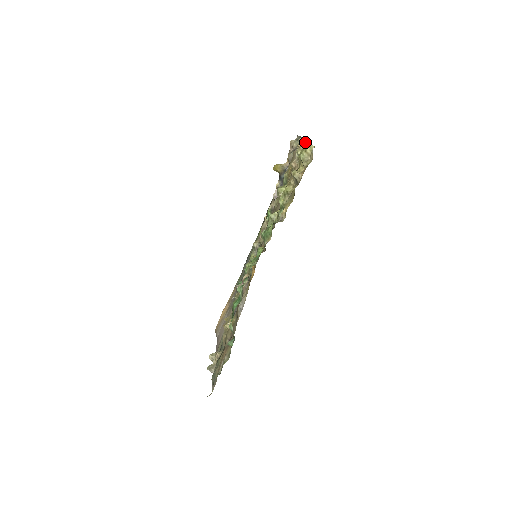
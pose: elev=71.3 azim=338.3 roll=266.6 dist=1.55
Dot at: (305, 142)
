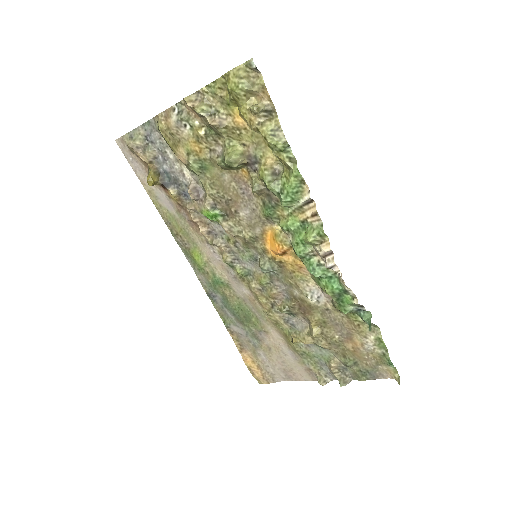
Dot at: (193, 96)
